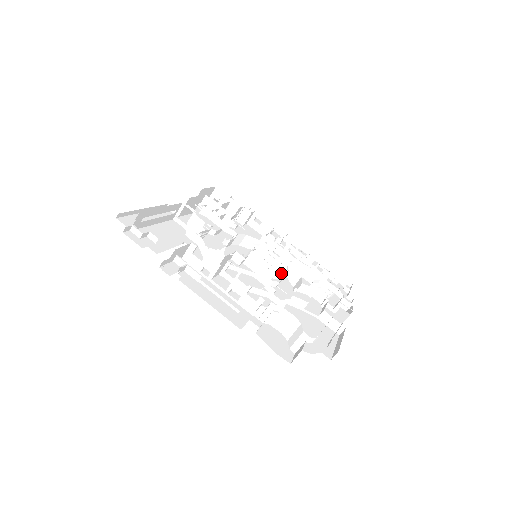
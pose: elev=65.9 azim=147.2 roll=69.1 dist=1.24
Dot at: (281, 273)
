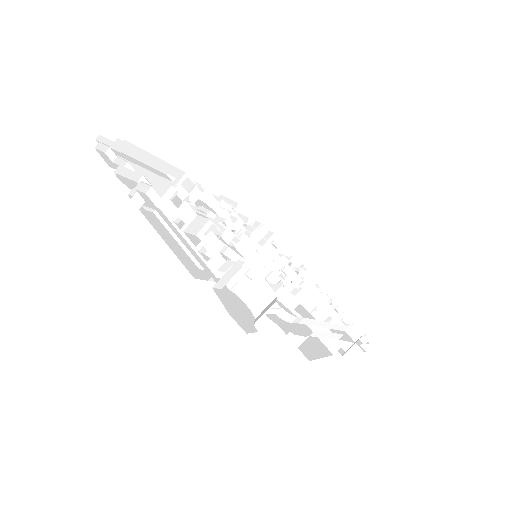
Dot at: (280, 279)
